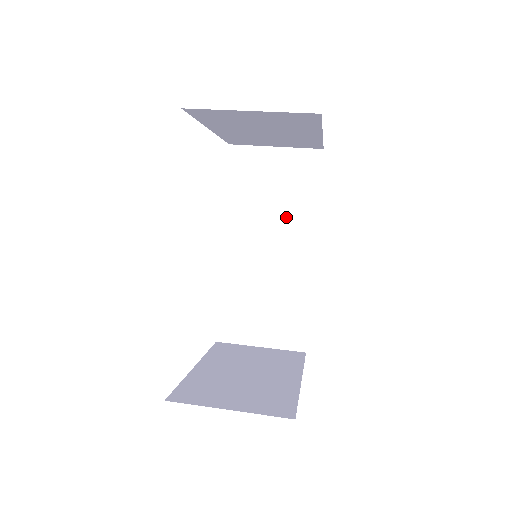
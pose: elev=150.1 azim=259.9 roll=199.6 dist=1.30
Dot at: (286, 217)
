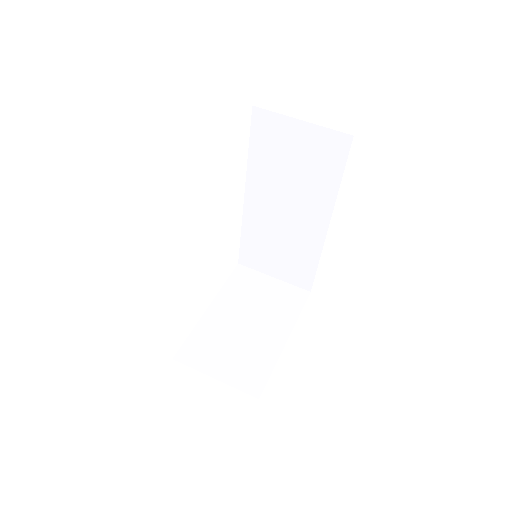
Dot at: (305, 190)
